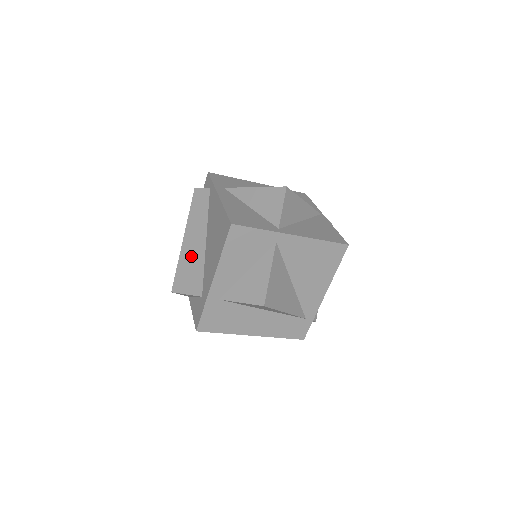
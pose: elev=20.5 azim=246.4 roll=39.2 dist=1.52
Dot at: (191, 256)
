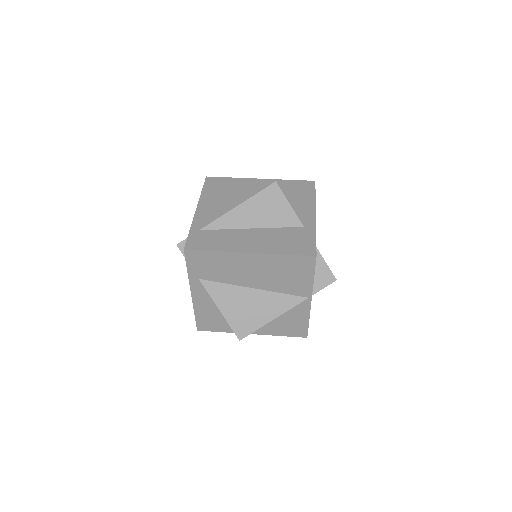
Dot at: occluded
